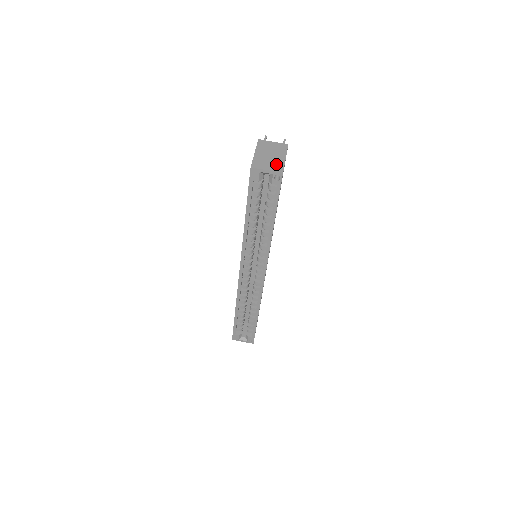
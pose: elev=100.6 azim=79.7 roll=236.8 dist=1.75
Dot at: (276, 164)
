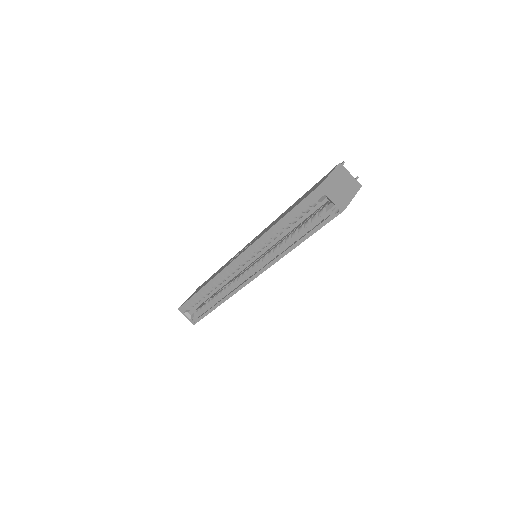
Dot at: (343, 197)
